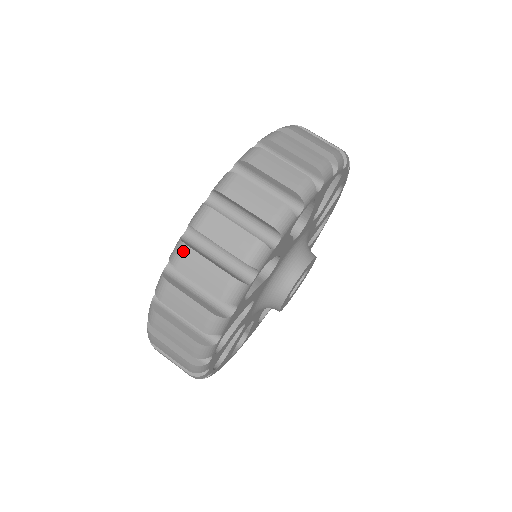
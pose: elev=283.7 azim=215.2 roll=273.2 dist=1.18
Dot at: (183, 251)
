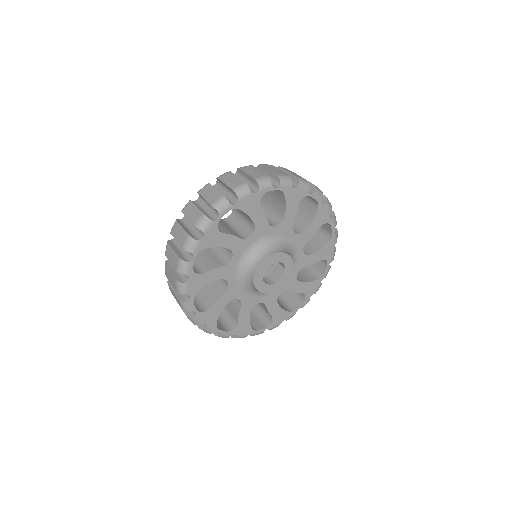
Dot at: (167, 246)
